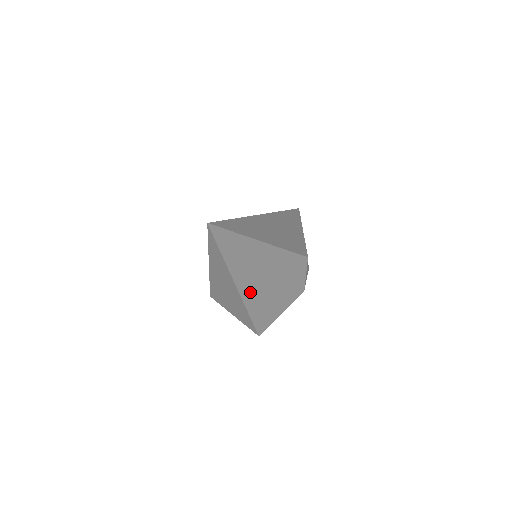
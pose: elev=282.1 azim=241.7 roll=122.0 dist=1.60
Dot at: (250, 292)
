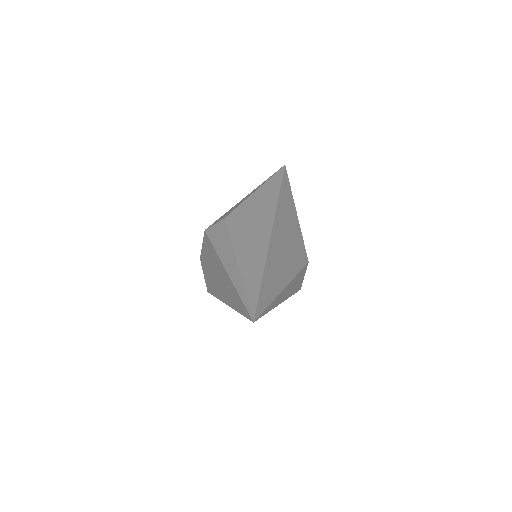
Dot at: occluded
